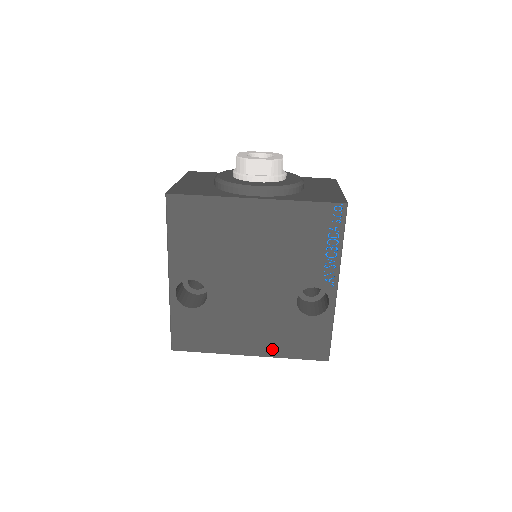
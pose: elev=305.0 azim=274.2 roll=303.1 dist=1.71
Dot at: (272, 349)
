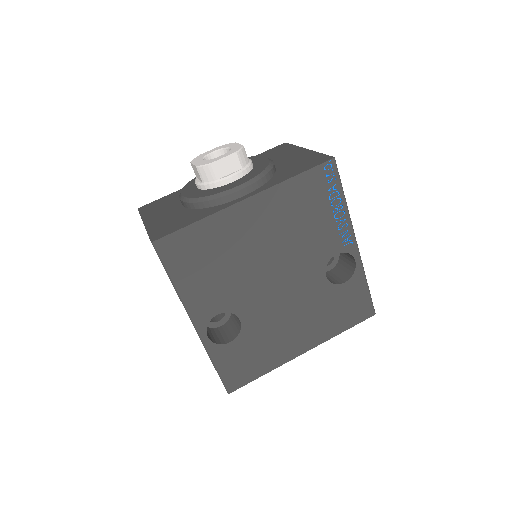
Dot at: (322, 334)
